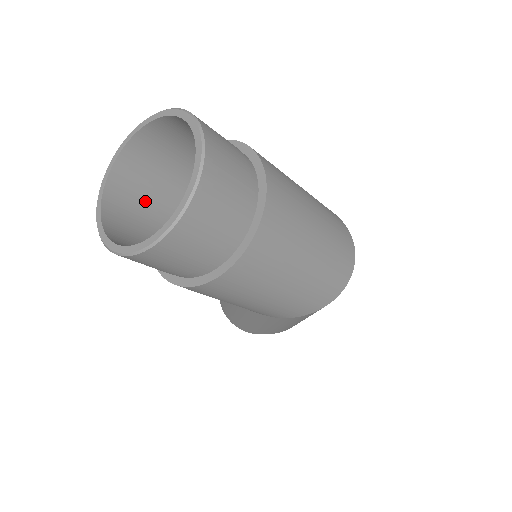
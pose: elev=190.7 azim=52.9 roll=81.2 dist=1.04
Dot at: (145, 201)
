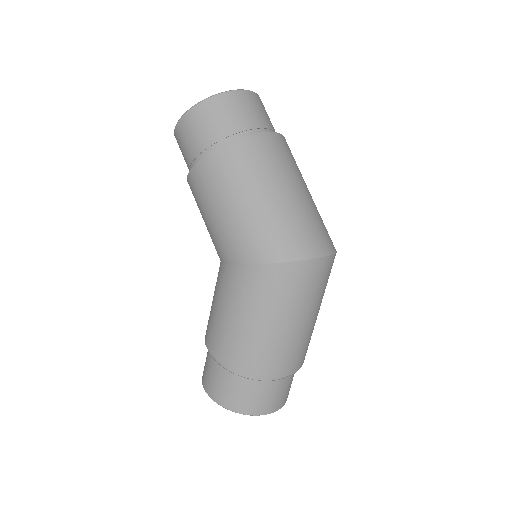
Dot at: occluded
